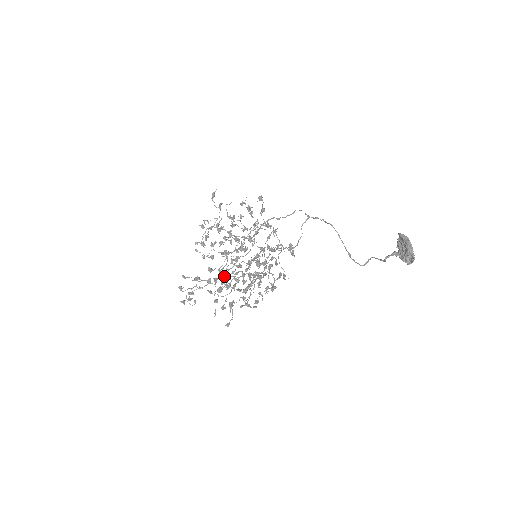
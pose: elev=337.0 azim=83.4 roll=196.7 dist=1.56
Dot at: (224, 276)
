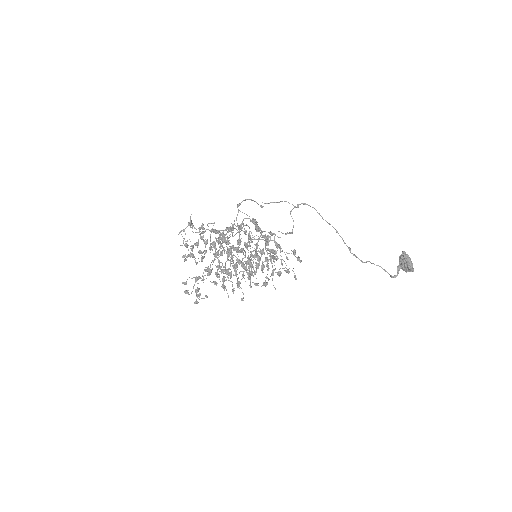
Dot at: (218, 262)
